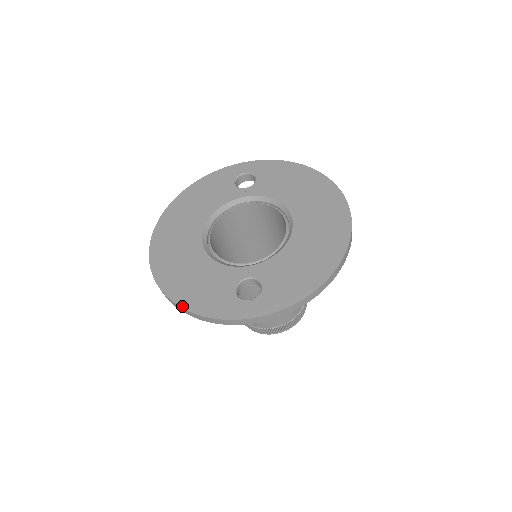
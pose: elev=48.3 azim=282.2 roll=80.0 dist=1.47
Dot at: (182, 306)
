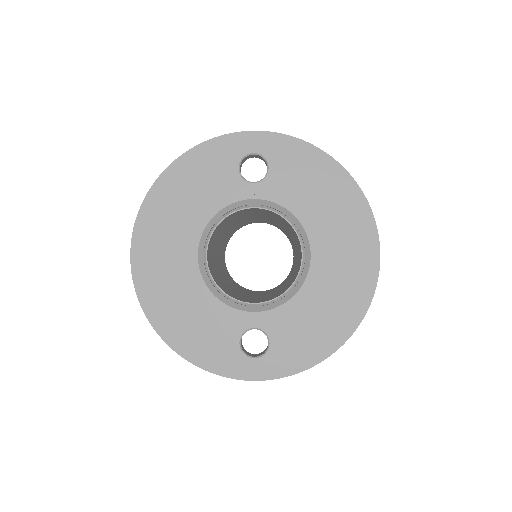
Dot at: (179, 353)
